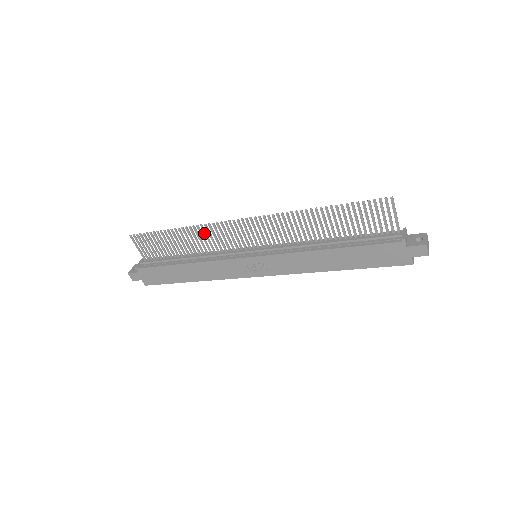
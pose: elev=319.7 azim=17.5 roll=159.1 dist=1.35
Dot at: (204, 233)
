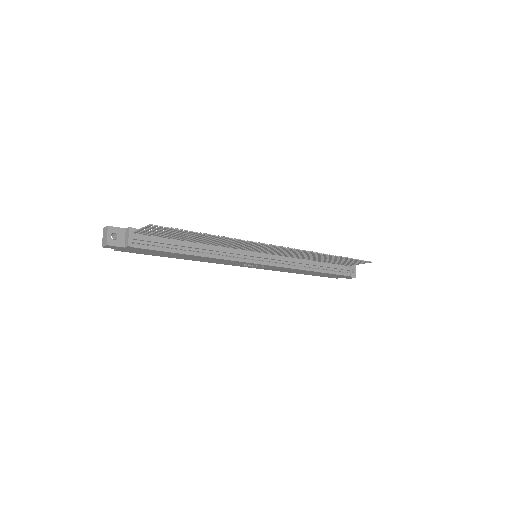
Dot at: (237, 242)
